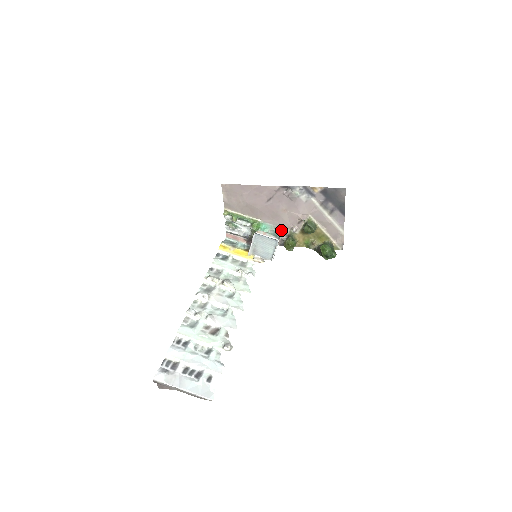
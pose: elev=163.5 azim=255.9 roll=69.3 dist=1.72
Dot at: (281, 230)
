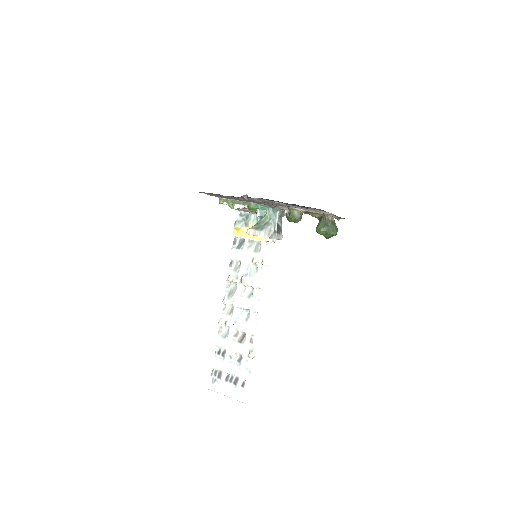
Dot at: (277, 208)
